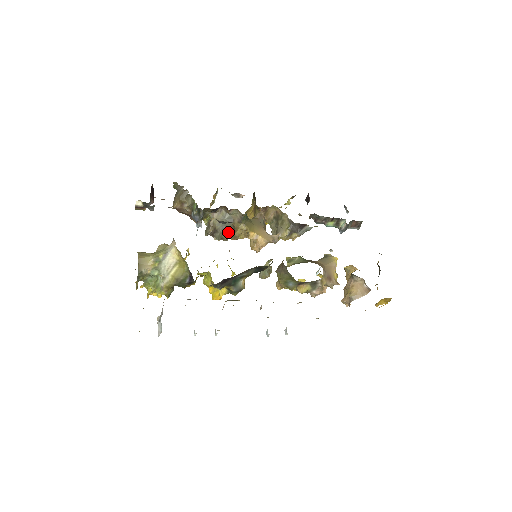
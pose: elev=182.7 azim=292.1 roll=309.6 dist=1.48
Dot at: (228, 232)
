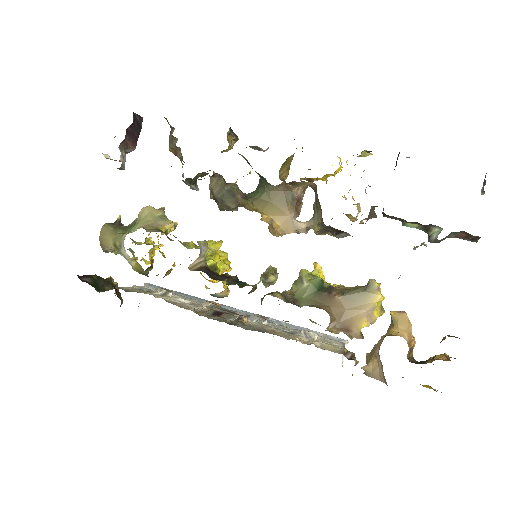
Dot at: (229, 207)
